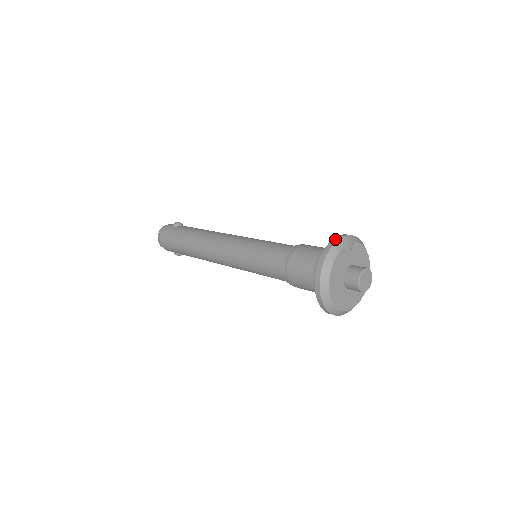
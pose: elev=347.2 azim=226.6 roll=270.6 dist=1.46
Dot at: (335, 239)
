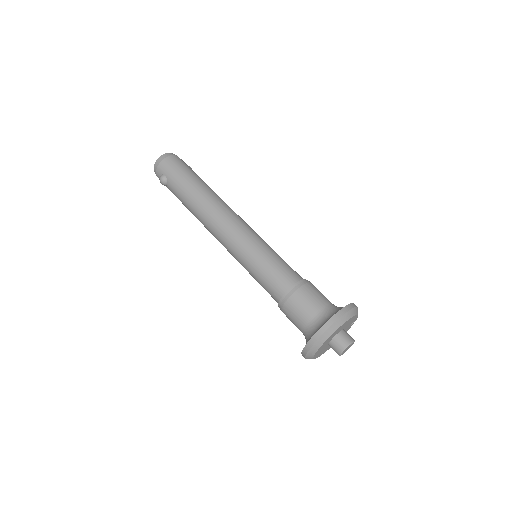
Dot at: occluded
